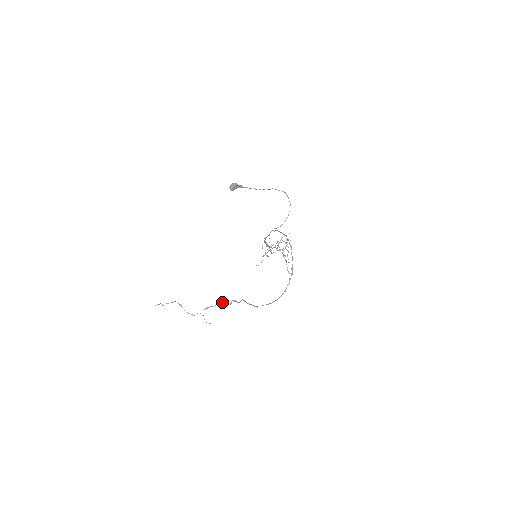
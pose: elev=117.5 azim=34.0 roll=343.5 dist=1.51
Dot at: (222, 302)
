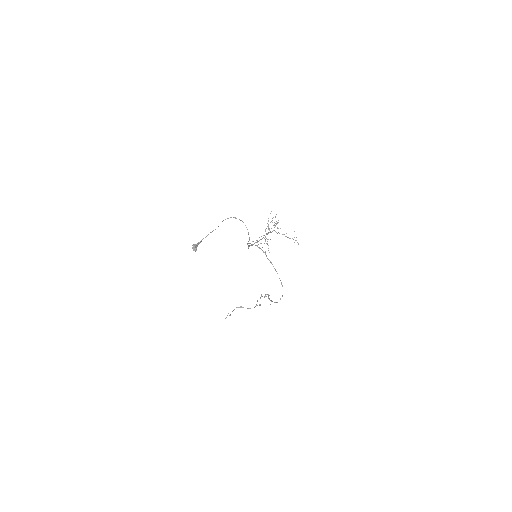
Dot at: occluded
